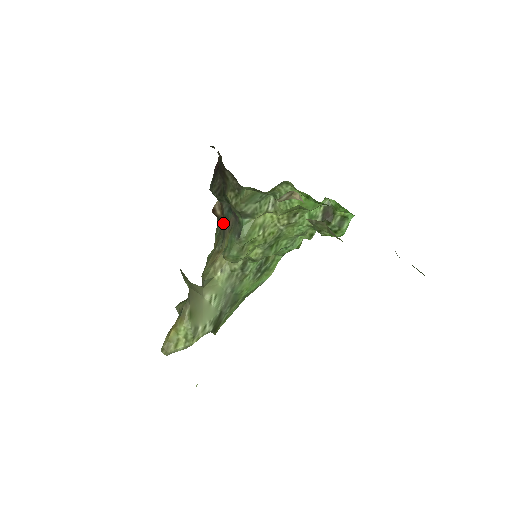
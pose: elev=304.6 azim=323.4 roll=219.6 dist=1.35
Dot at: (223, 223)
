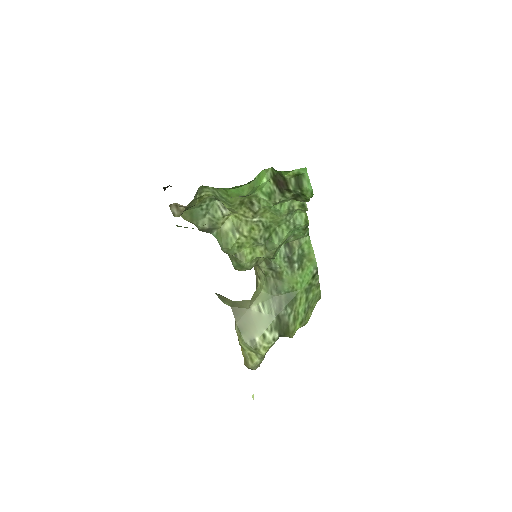
Dot at: occluded
